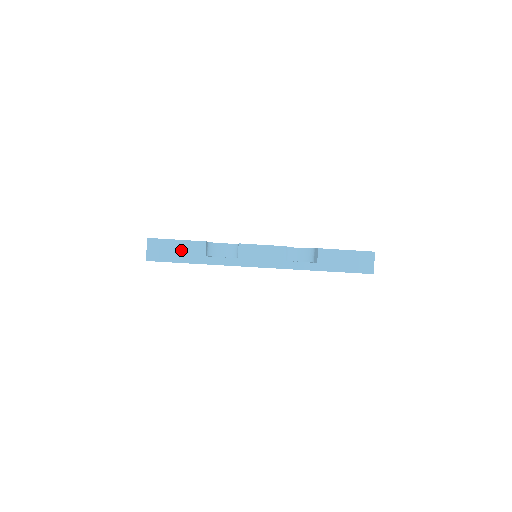
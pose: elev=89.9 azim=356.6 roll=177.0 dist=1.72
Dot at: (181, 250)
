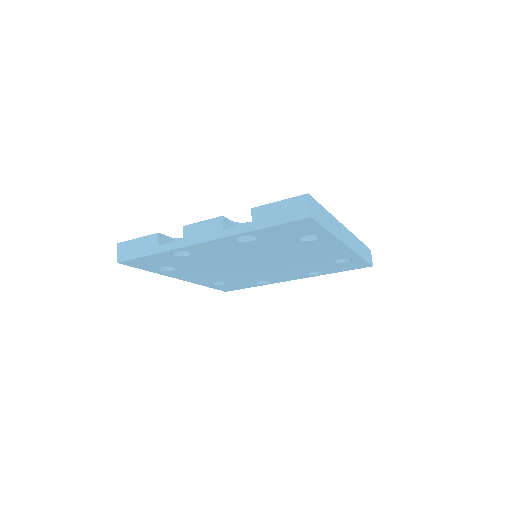
Dot at: (141, 246)
